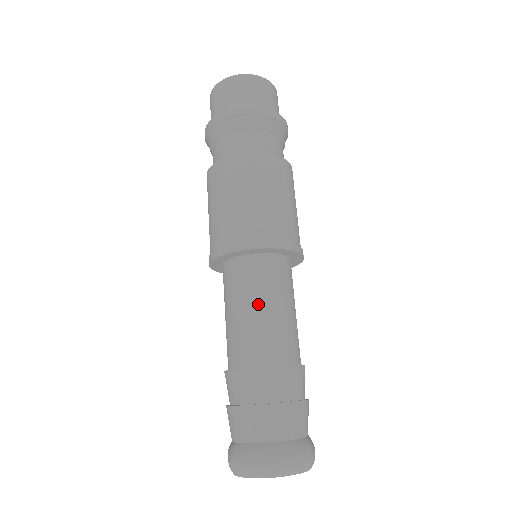
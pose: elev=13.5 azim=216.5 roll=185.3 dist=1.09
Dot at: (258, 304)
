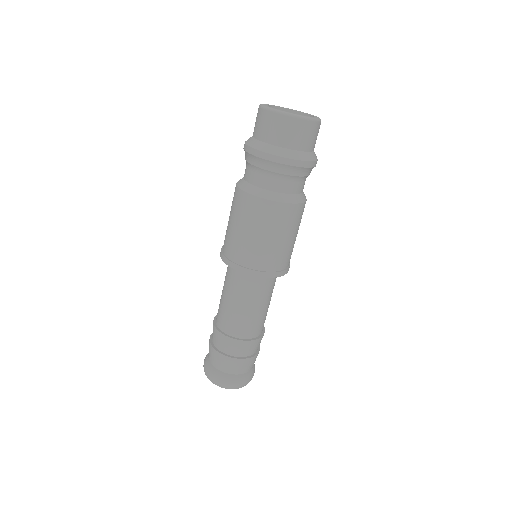
Dot at: (229, 296)
